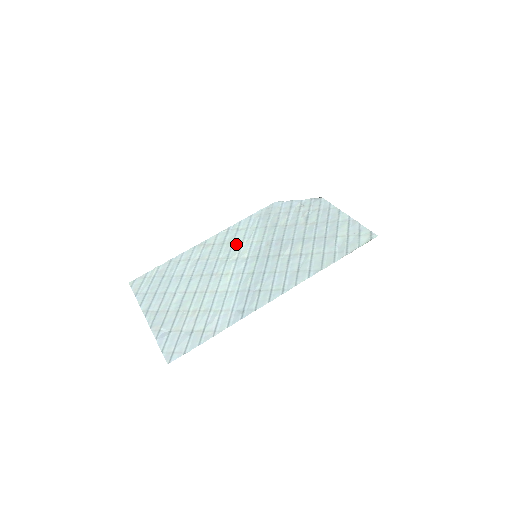
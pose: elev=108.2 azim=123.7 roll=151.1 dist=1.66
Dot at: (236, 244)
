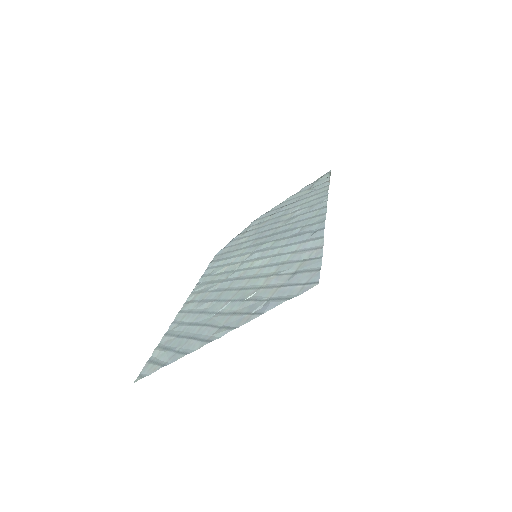
Dot at: (224, 270)
